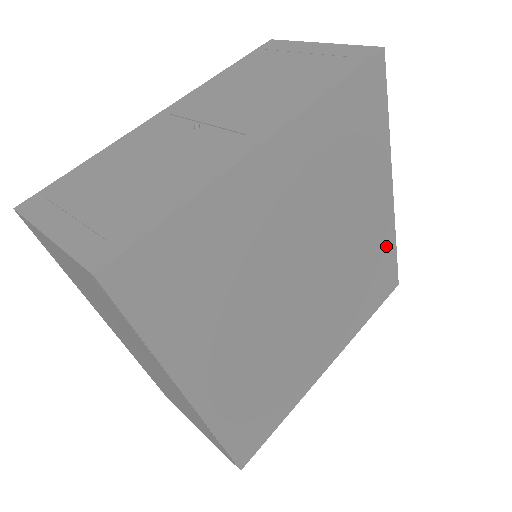
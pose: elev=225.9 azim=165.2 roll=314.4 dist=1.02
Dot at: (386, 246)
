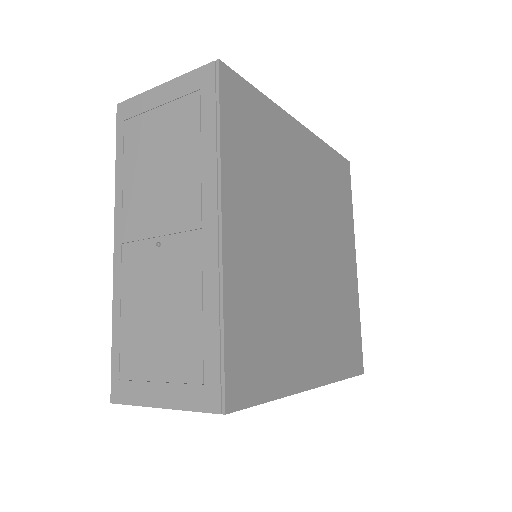
Dot at: (325, 156)
